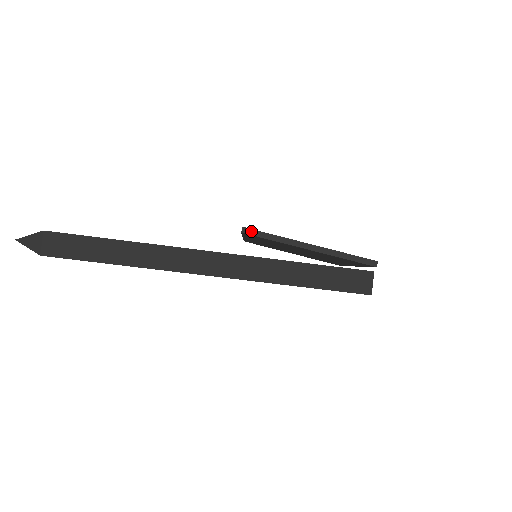
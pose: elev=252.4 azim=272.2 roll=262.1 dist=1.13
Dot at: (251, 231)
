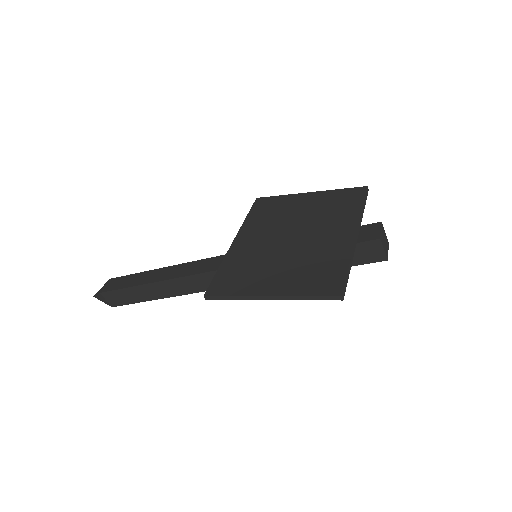
Dot at: (212, 297)
